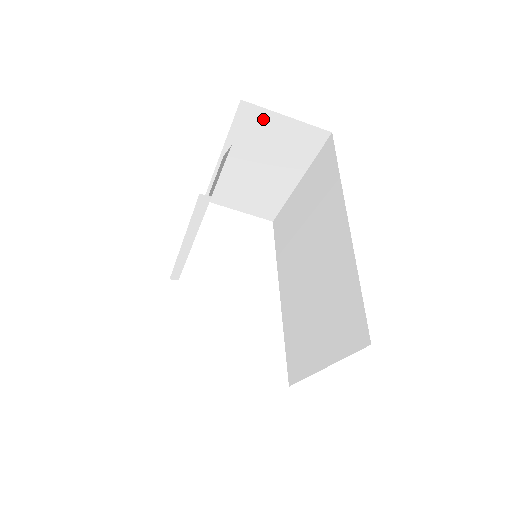
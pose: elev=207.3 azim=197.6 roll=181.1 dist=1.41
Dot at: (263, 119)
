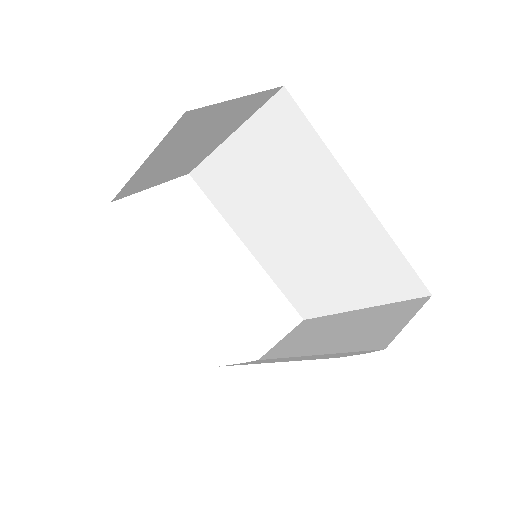
Dot at: (208, 113)
